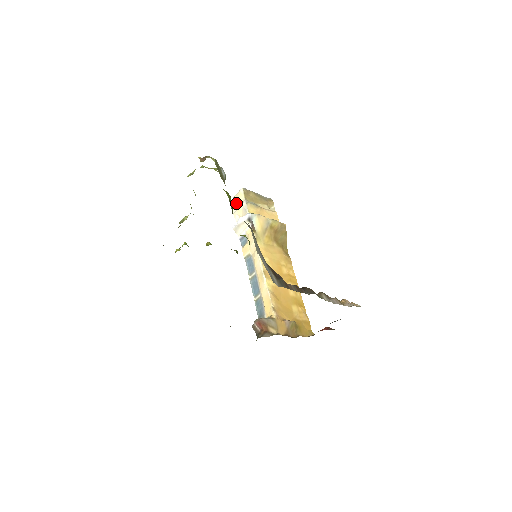
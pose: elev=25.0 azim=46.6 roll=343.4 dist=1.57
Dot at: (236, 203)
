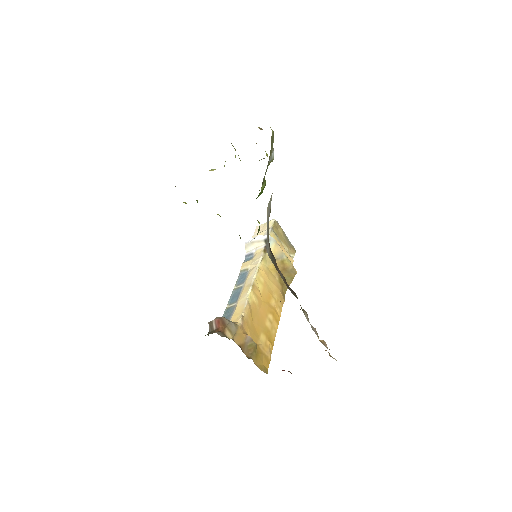
Dot at: (261, 229)
